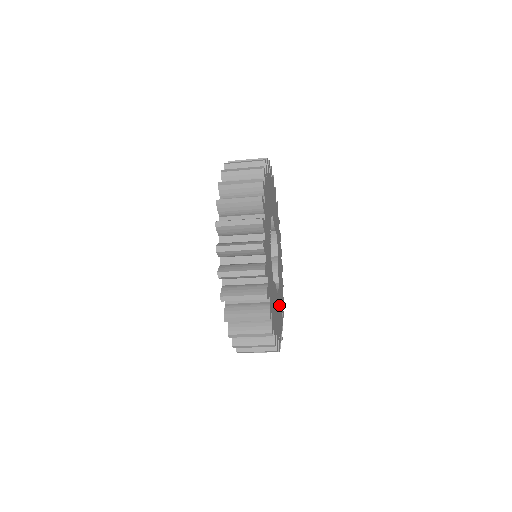
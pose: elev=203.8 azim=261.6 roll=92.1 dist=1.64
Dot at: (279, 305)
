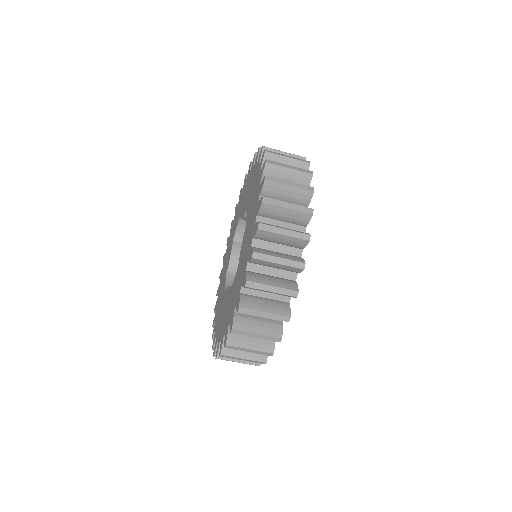
Dot at: occluded
